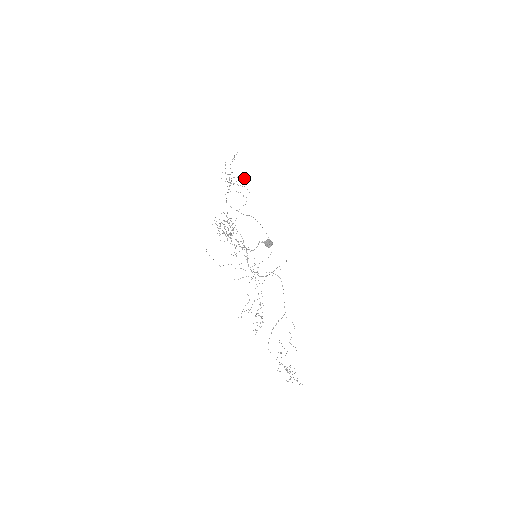
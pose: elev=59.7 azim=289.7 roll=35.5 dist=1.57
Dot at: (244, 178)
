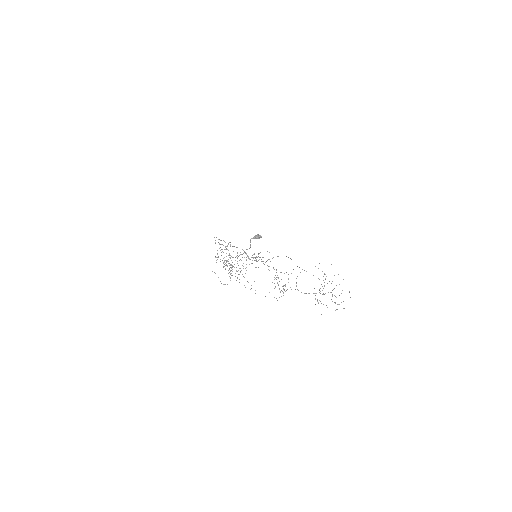
Dot at: occluded
